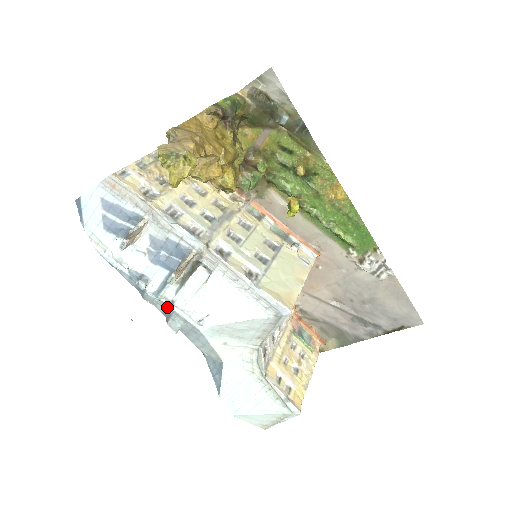
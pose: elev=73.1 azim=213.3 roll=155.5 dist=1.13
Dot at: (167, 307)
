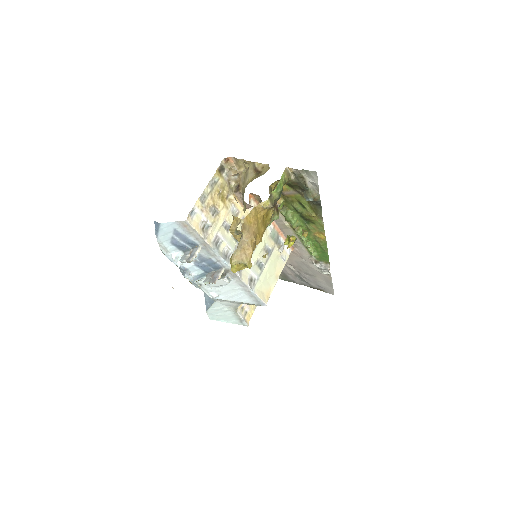
Dot at: (196, 283)
